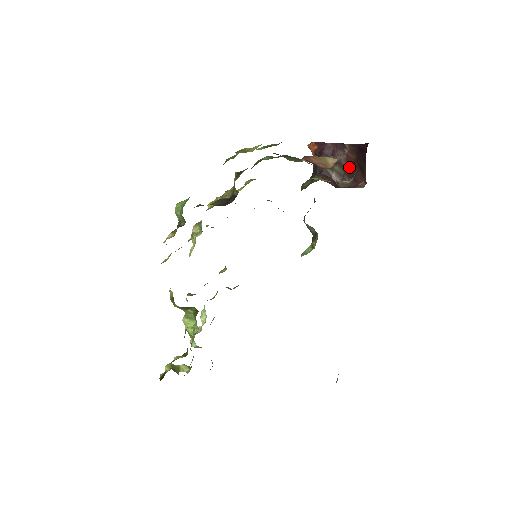
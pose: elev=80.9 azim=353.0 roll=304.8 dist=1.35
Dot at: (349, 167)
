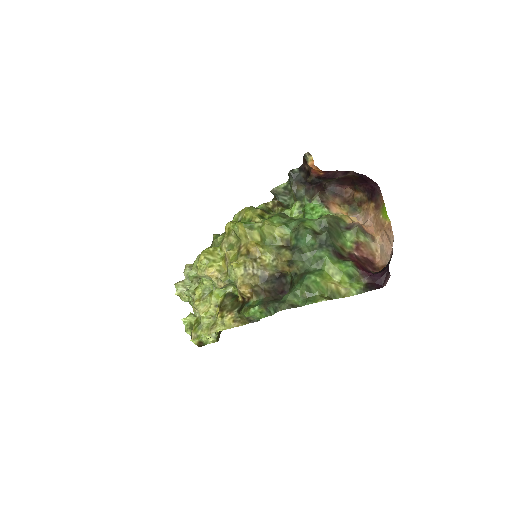
Dot at: (342, 179)
